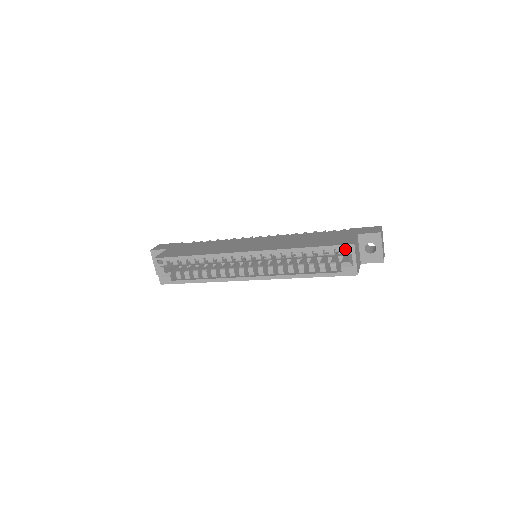
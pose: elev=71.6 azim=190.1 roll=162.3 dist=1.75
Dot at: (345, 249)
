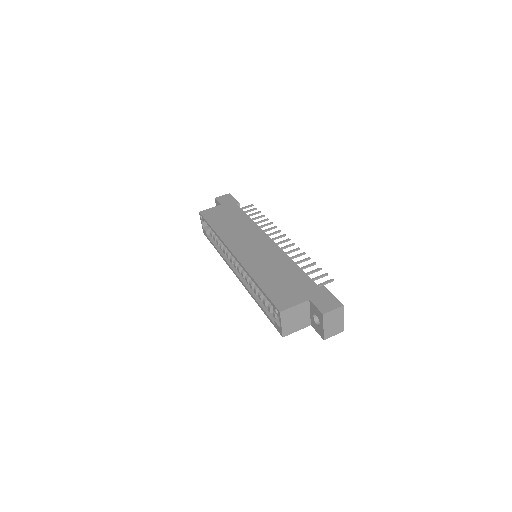
Dot at: occluded
